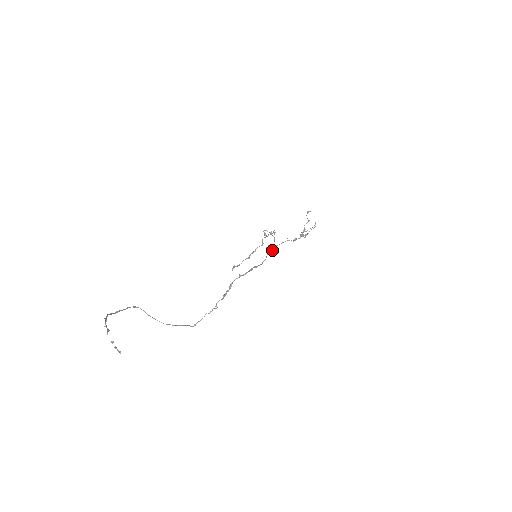
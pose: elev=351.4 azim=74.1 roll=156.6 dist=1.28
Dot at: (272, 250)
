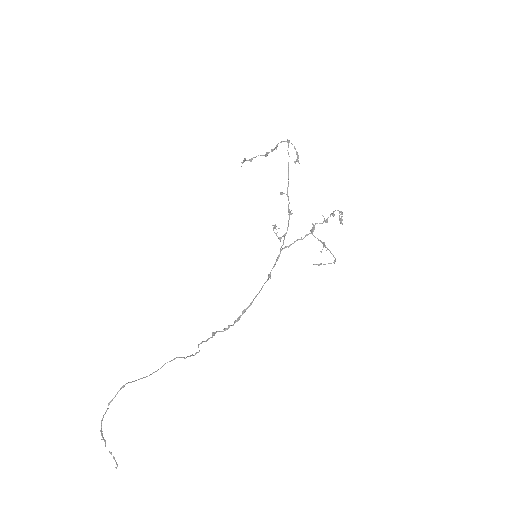
Dot at: (297, 161)
